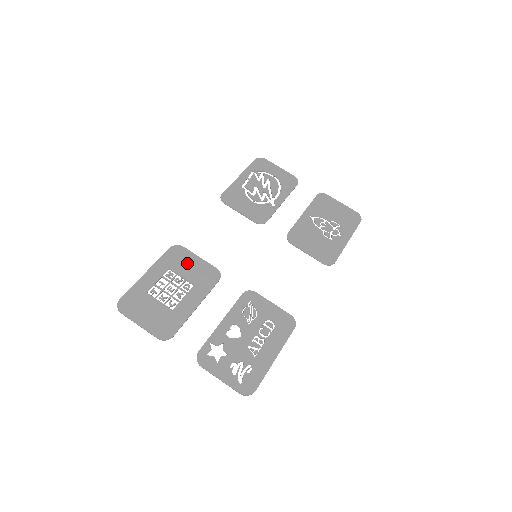
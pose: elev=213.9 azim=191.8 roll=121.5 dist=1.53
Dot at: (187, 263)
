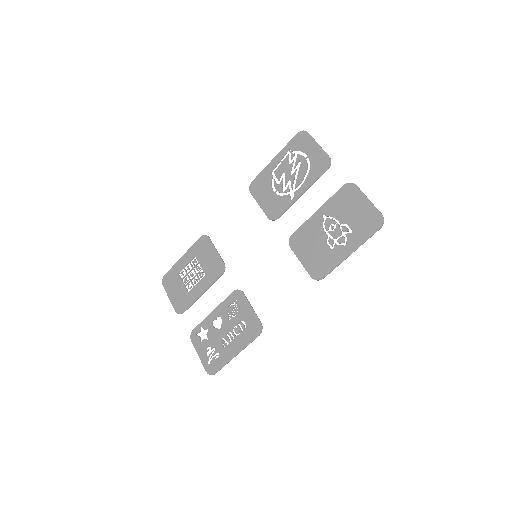
Dot at: (207, 253)
